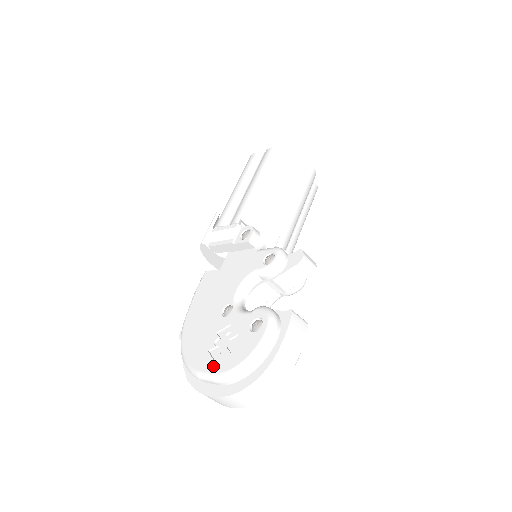
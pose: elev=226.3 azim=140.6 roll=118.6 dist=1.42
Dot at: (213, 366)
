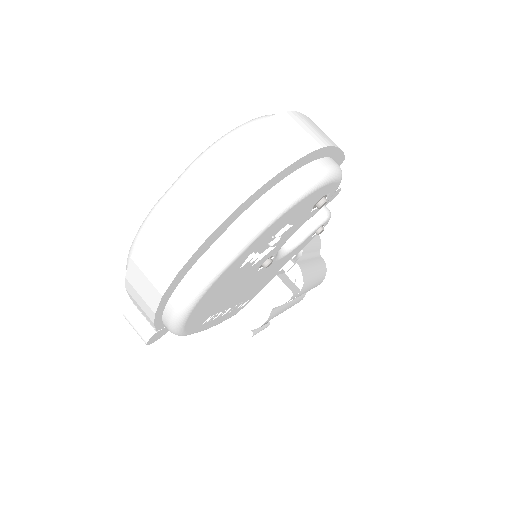
Dot at: occluded
